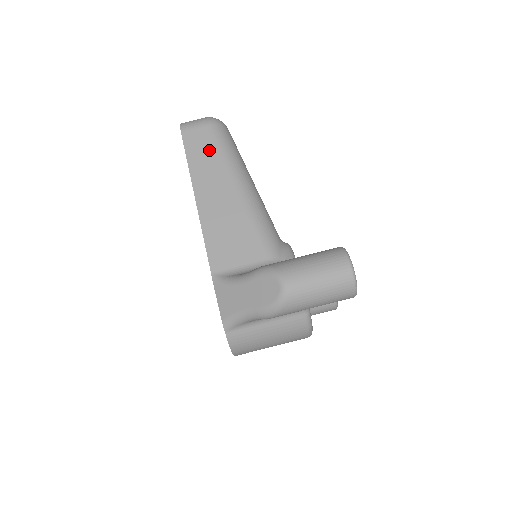
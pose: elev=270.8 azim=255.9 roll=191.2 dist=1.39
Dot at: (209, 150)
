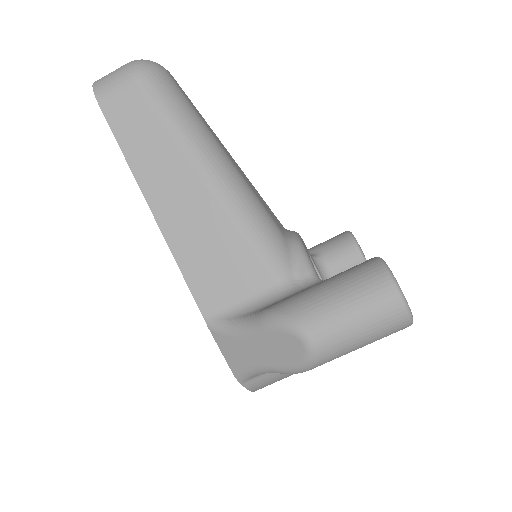
Dot at: (149, 125)
